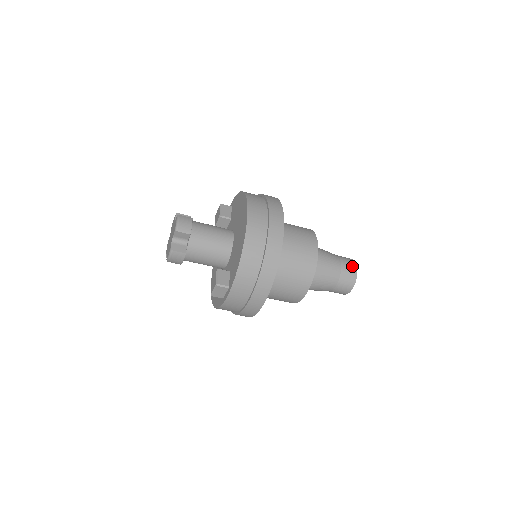
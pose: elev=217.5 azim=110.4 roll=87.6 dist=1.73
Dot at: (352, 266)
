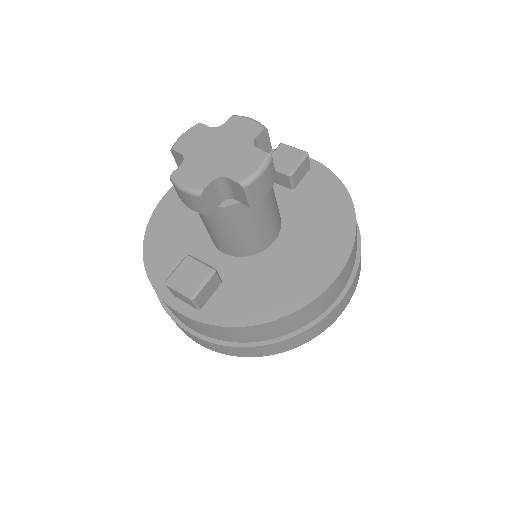
Dot at: occluded
